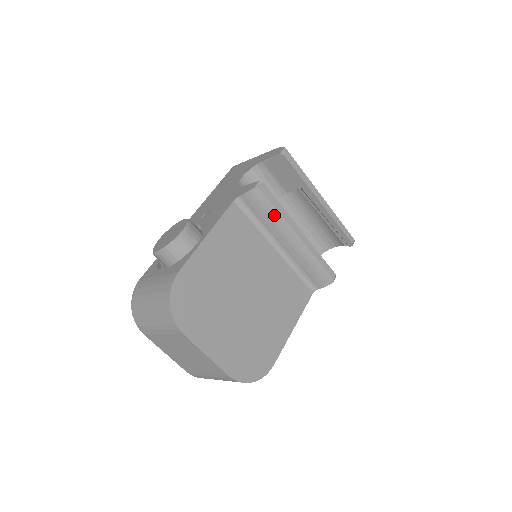
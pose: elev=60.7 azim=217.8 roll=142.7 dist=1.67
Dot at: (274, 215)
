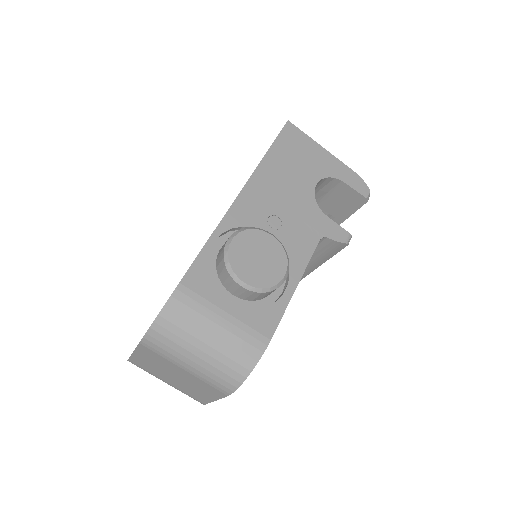
Dot at: (323, 259)
